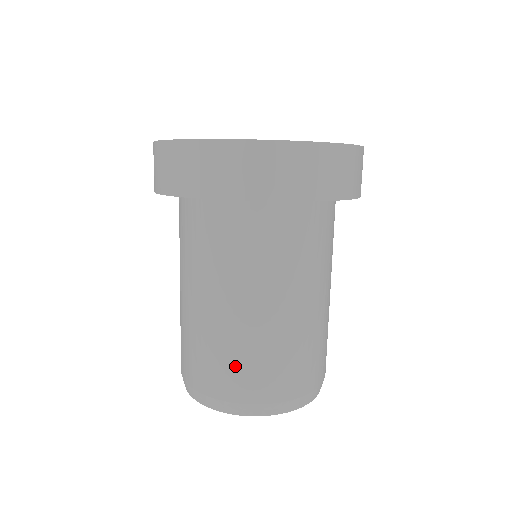
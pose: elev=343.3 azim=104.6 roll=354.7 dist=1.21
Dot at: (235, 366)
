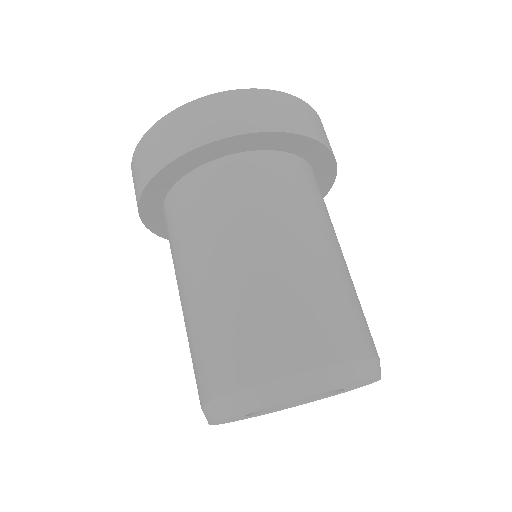
Dot at: (340, 313)
